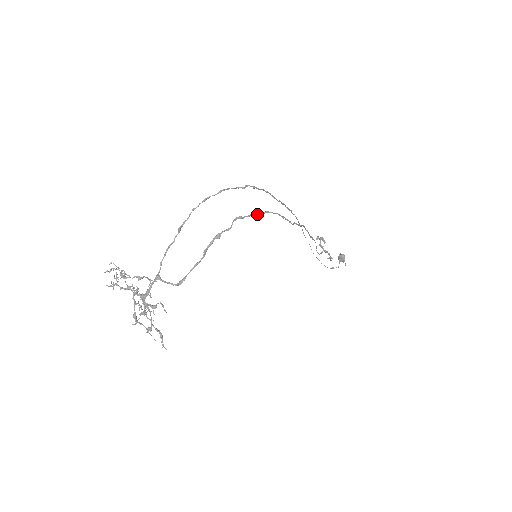
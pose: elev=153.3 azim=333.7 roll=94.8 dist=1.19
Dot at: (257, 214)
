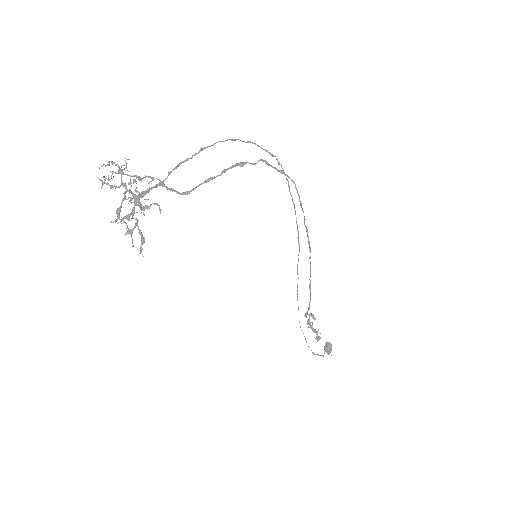
Dot at: (282, 172)
